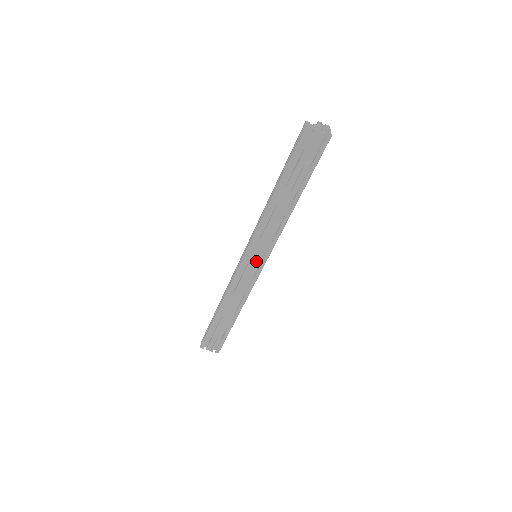
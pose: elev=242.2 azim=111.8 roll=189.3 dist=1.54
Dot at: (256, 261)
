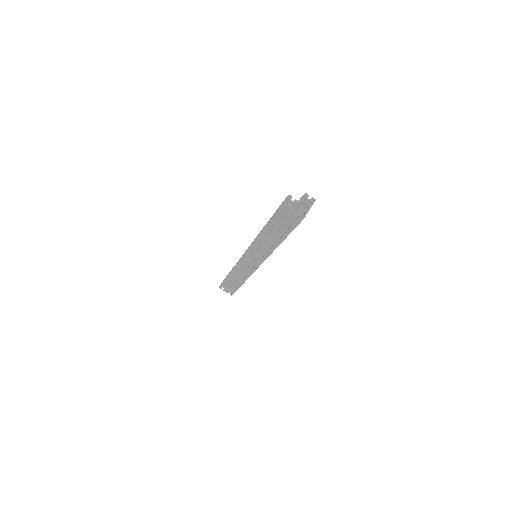
Dot at: (252, 262)
